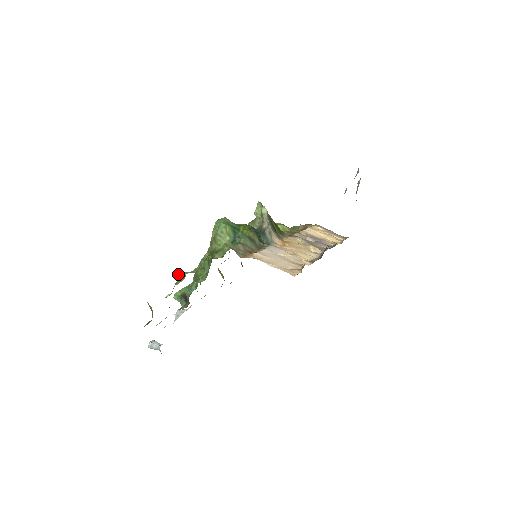
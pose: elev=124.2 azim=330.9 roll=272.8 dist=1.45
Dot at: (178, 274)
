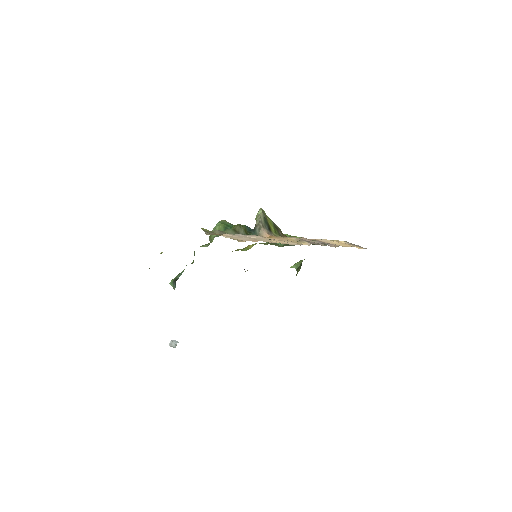
Dot at: (160, 253)
